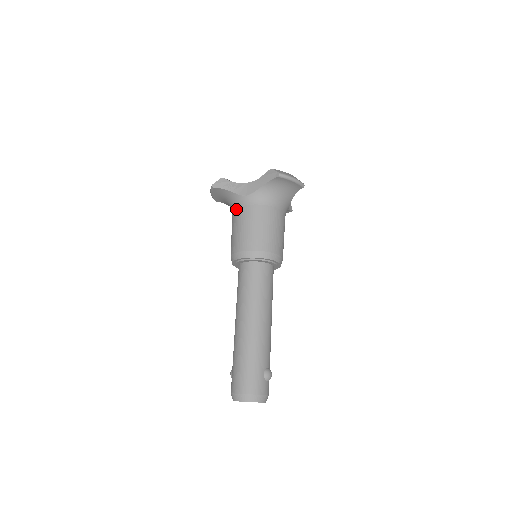
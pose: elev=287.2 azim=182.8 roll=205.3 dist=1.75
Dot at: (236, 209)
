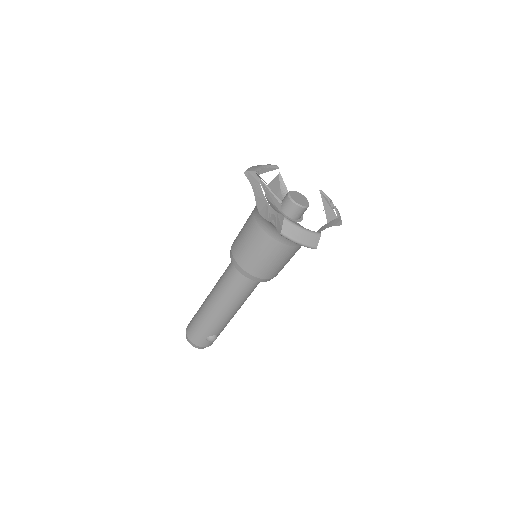
Dot at: (253, 211)
